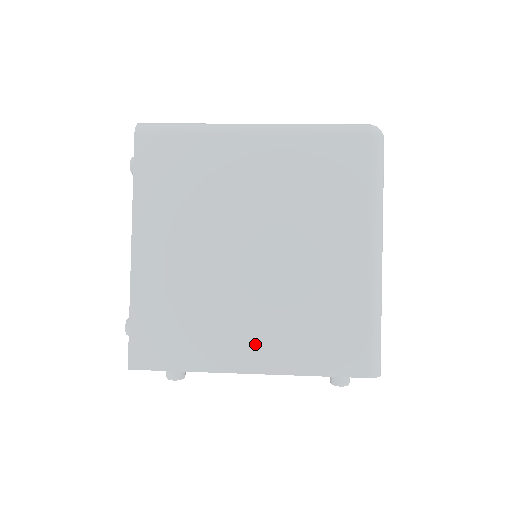
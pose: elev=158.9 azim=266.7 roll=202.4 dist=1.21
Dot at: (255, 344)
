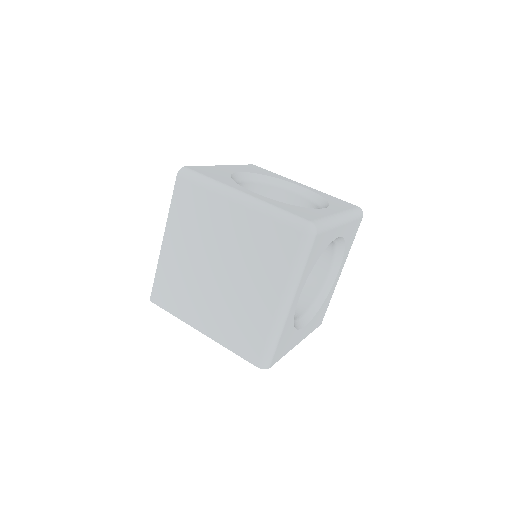
Dot at: (208, 320)
